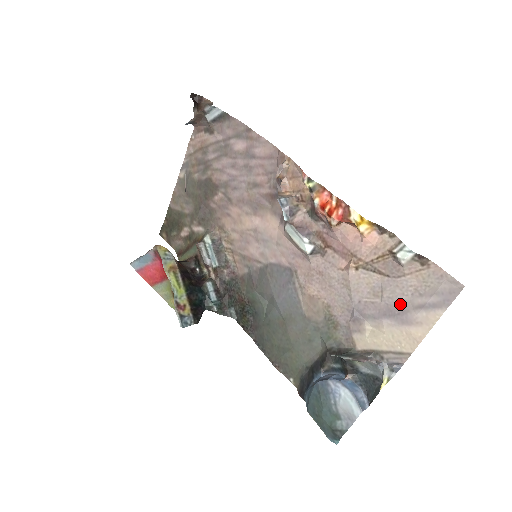
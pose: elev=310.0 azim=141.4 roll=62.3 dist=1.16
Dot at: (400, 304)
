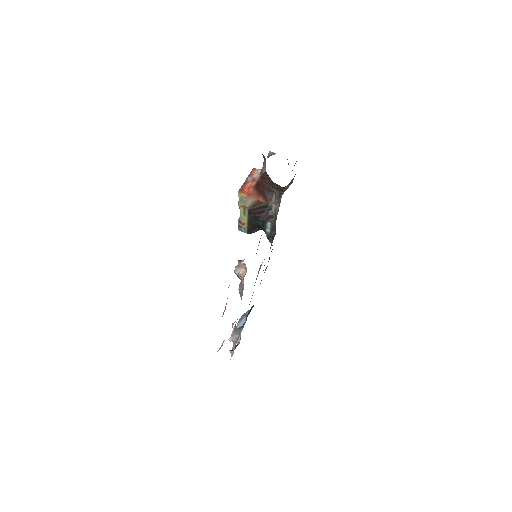
Dot at: occluded
